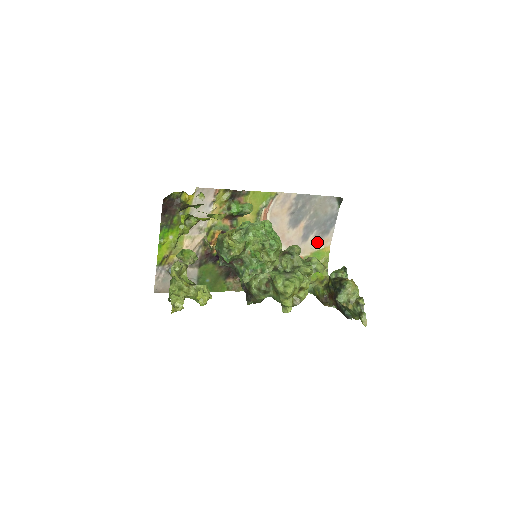
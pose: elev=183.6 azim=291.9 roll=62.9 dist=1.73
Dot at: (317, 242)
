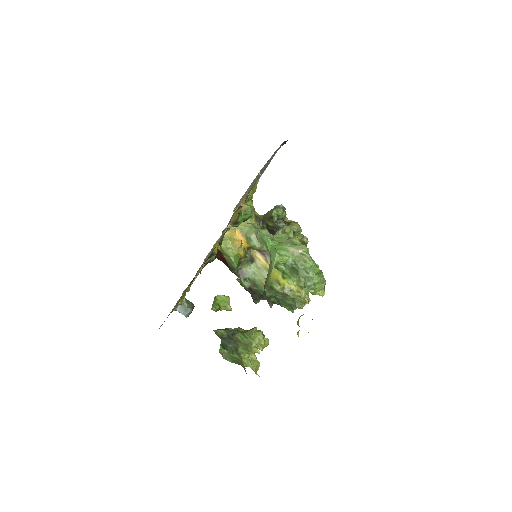
Dot at: occluded
